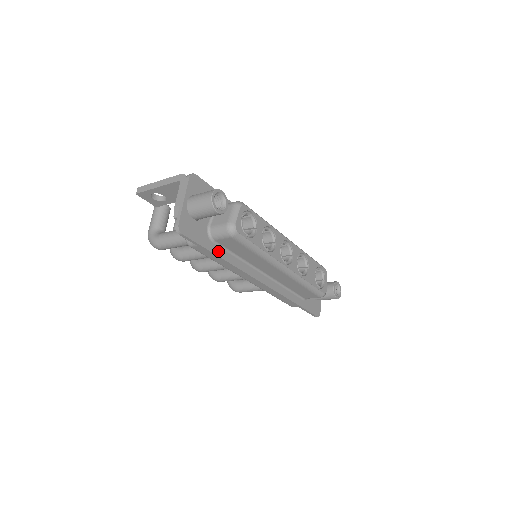
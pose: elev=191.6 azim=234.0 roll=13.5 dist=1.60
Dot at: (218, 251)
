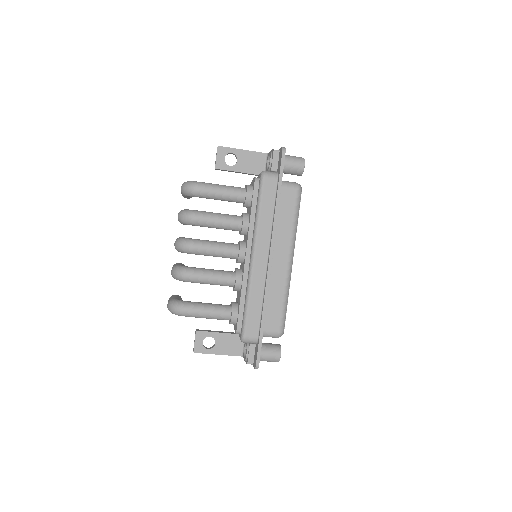
Dot at: (279, 194)
